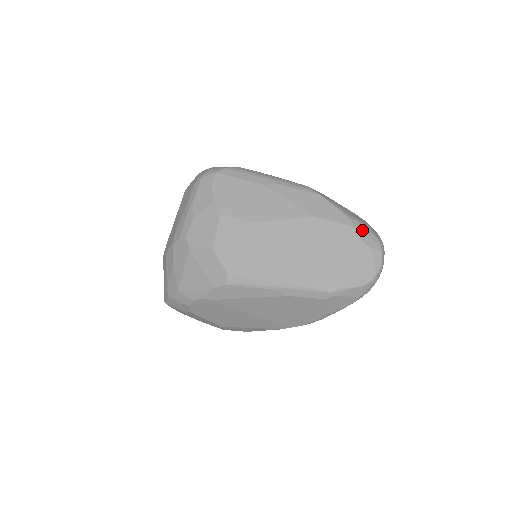
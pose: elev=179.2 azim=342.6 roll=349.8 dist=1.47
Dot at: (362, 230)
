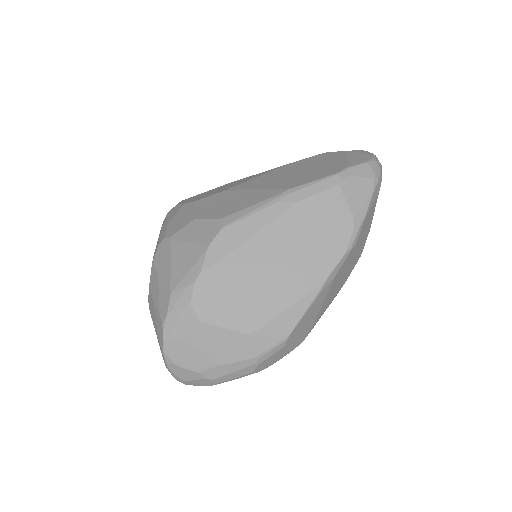
Dot at: occluded
